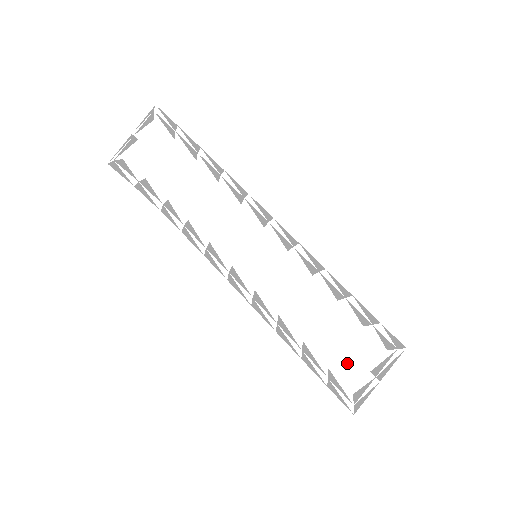
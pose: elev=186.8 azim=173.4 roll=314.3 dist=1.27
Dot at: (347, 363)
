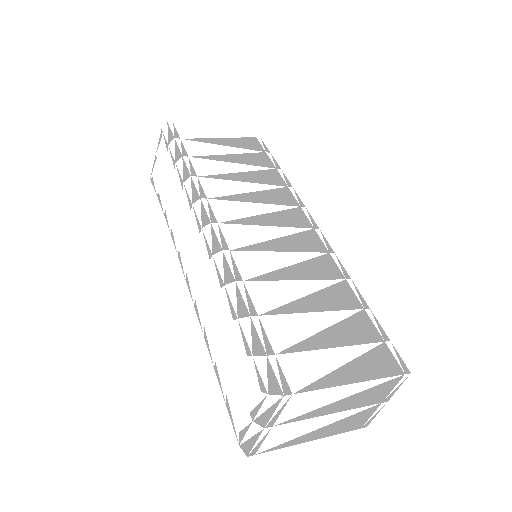
Dot at: (236, 395)
